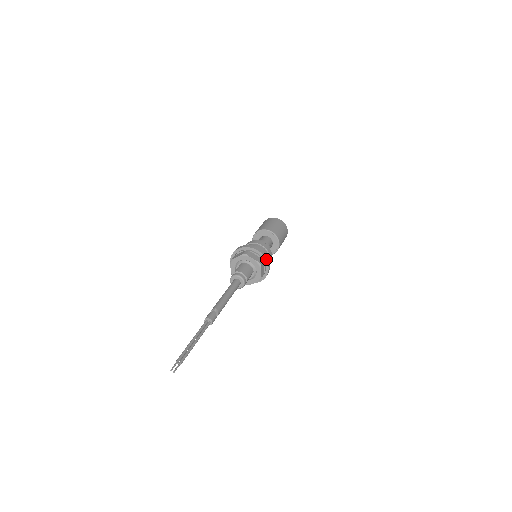
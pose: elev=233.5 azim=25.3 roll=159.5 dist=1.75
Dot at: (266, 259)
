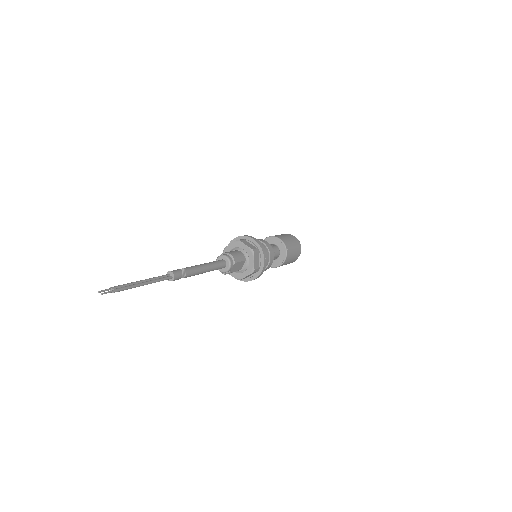
Dot at: (262, 250)
